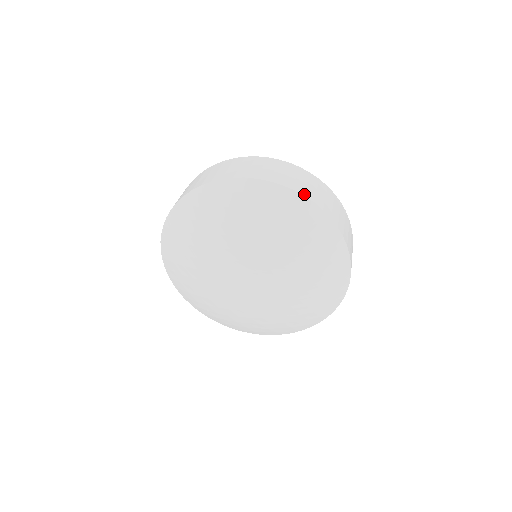
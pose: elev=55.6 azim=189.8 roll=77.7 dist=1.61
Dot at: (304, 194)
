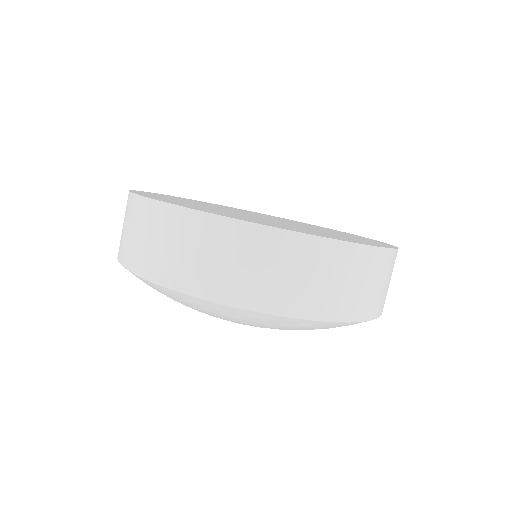
Dot at: (173, 286)
